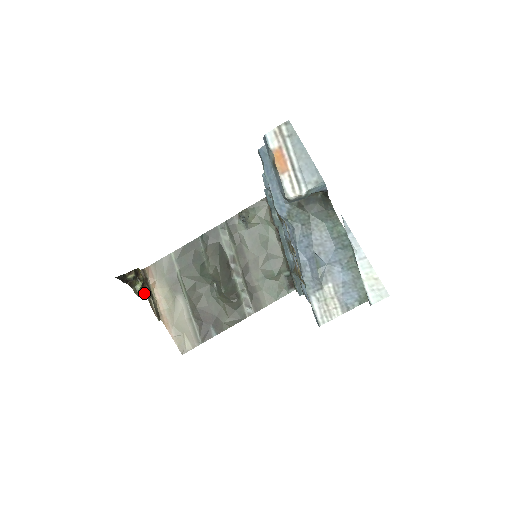
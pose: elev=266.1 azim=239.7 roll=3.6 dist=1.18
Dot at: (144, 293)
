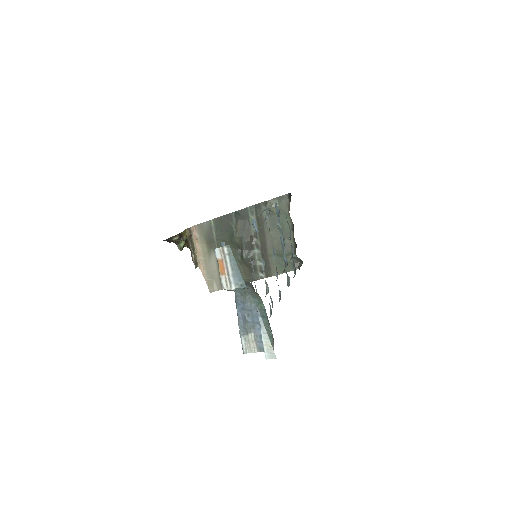
Dot at: (187, 247)
